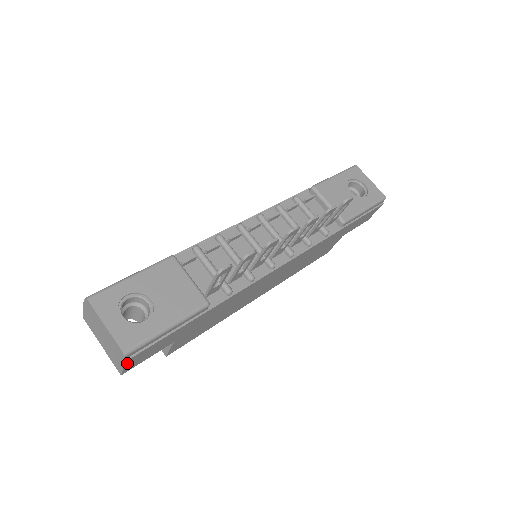
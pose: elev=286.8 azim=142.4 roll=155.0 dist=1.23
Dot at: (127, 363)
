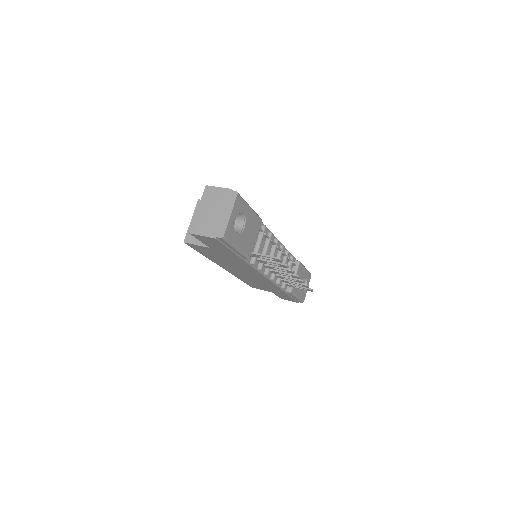
Dot at: (210, 238)
